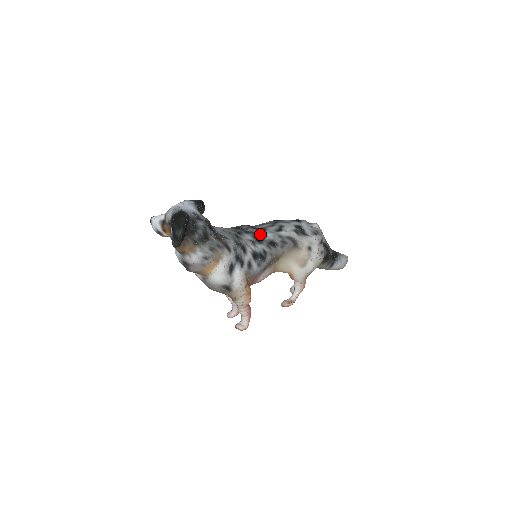
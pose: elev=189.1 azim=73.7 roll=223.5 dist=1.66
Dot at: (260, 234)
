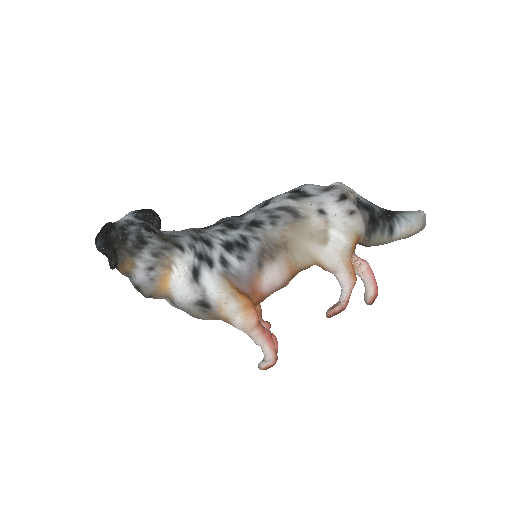
Dot at: (236, 220)
